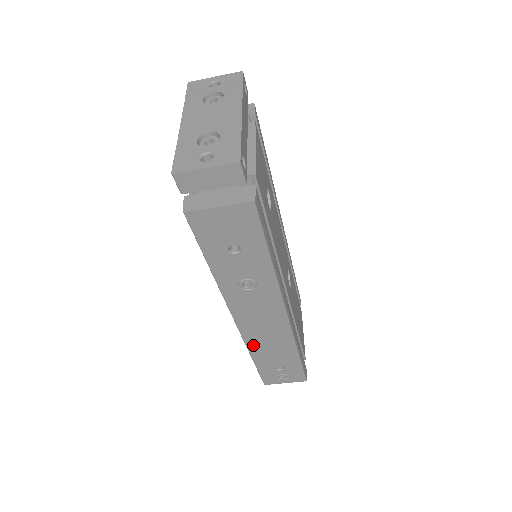
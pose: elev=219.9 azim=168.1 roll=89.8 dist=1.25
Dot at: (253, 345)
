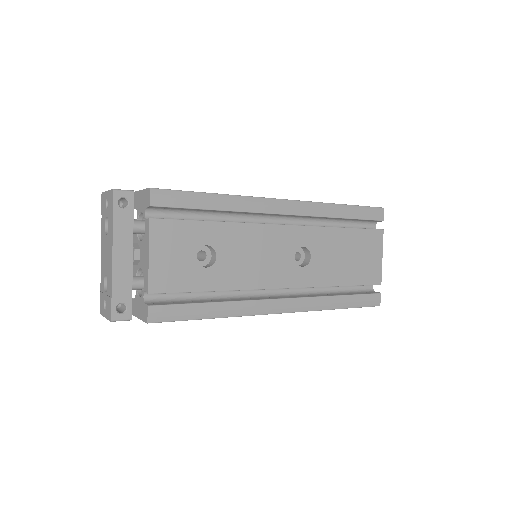
Dot at: occluded
